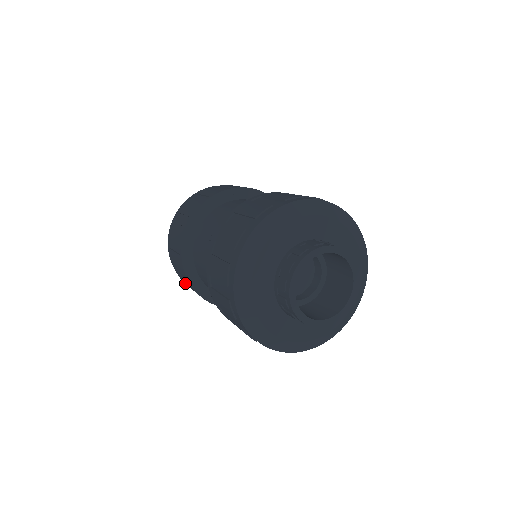
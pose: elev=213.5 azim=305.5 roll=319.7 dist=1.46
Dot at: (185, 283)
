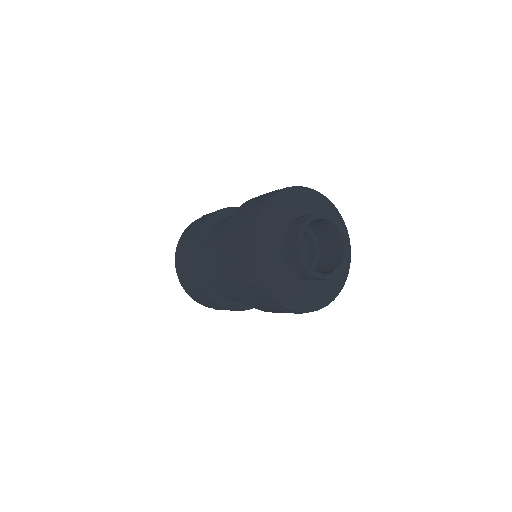
Dot at: (205, 305)
